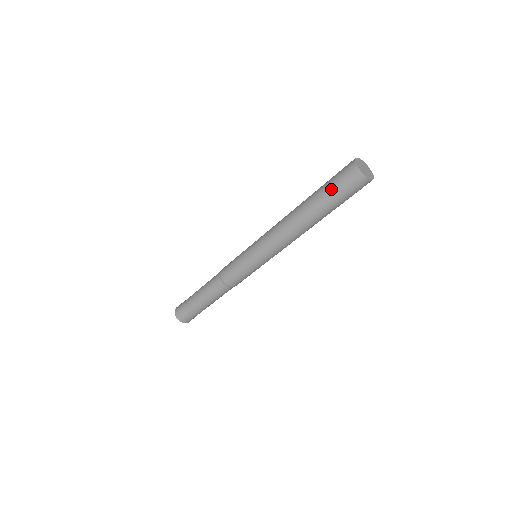
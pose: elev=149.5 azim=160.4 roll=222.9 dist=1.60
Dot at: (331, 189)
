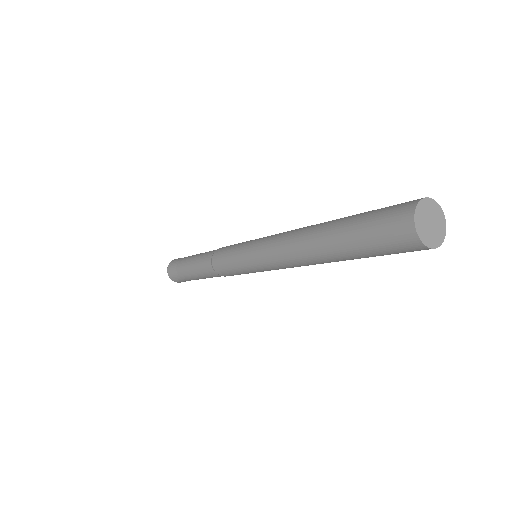
Dot at: (363, 234)
